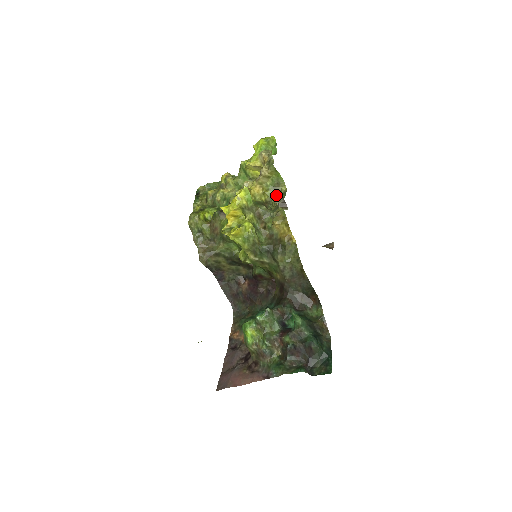
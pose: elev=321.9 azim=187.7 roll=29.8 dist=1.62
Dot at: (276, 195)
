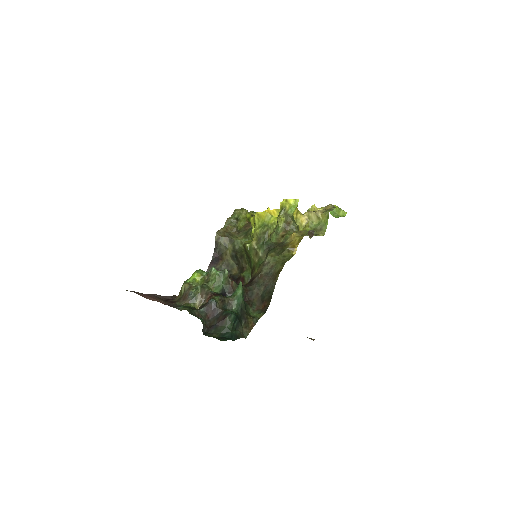
Dot at: occluded
